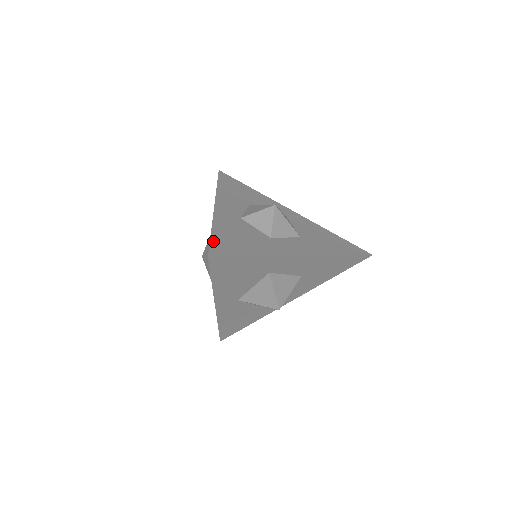
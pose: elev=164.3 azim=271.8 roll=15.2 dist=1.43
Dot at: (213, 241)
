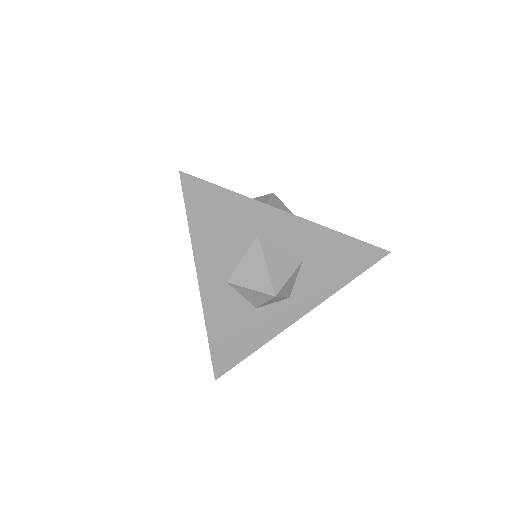
Dot at: occluded
